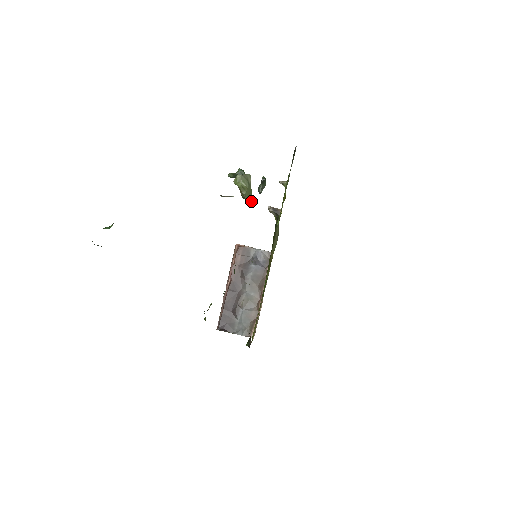
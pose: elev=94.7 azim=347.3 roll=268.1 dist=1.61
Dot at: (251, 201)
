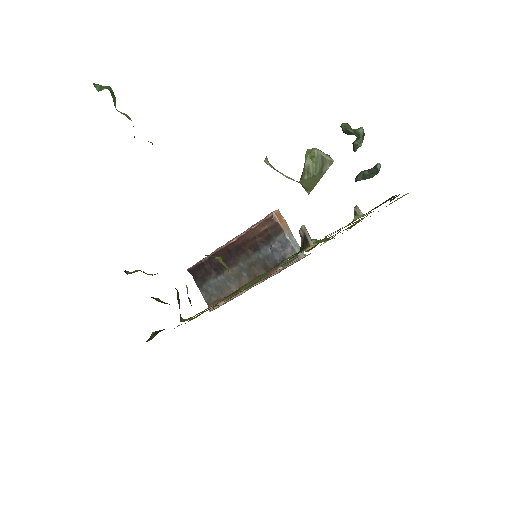
Dot at: (308, 192)
